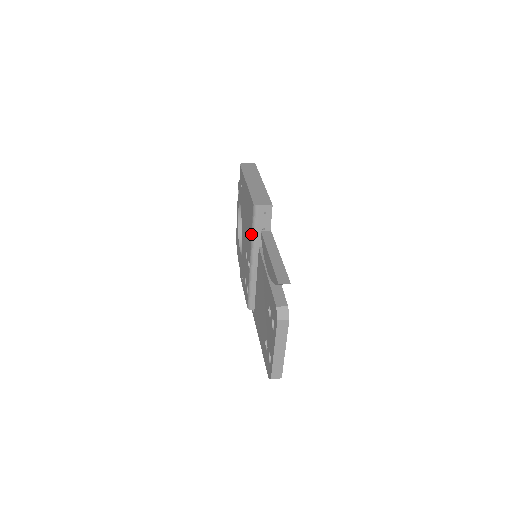
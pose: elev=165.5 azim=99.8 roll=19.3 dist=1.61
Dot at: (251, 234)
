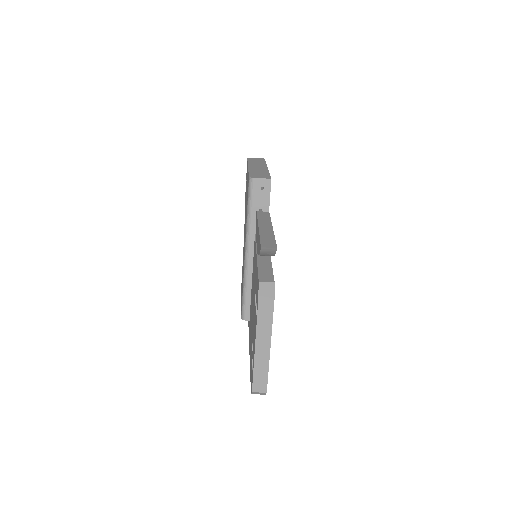
Dot at: (246, 217)
